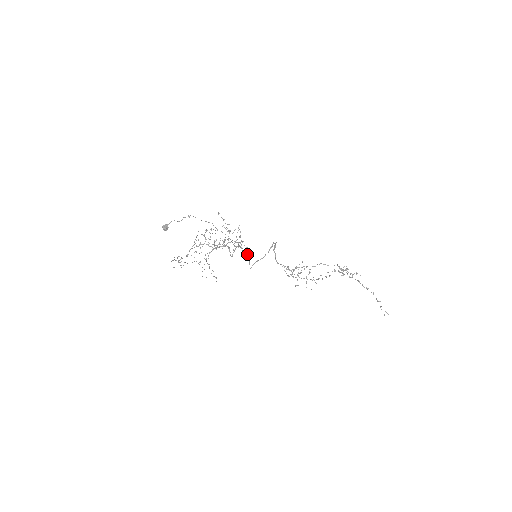
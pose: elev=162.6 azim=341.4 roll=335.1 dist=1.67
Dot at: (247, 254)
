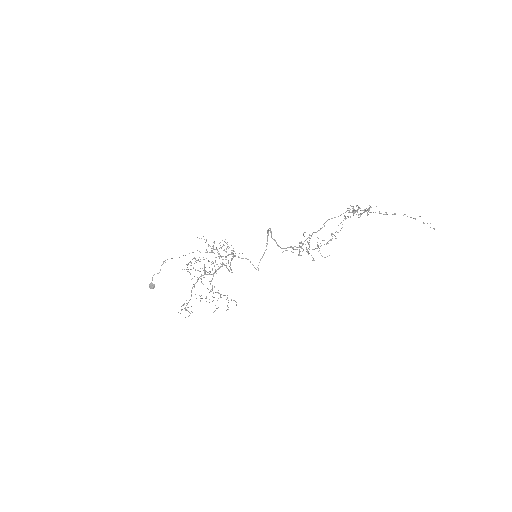
Dot at: (247, 259)
